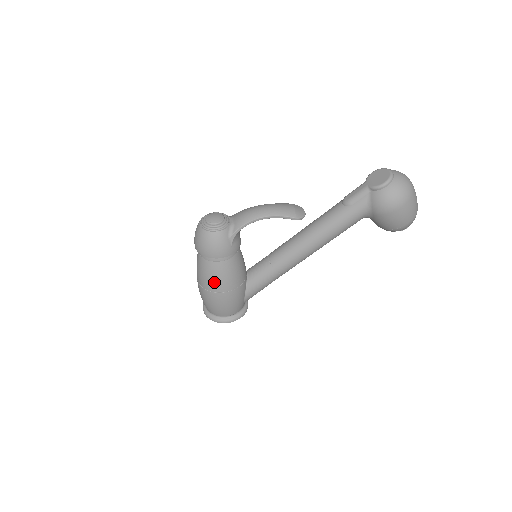
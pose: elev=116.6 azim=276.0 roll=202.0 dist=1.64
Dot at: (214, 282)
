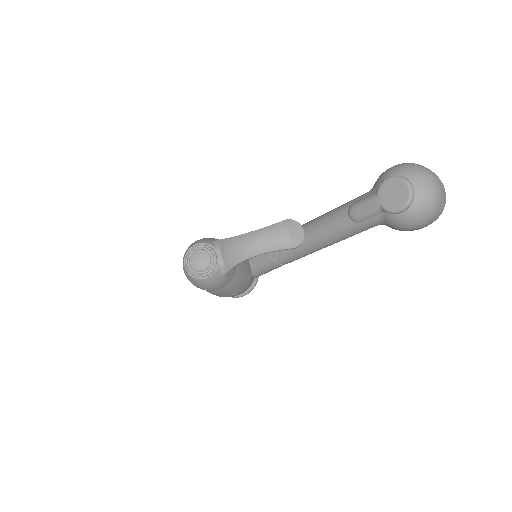
Dot at: (218, 294)
